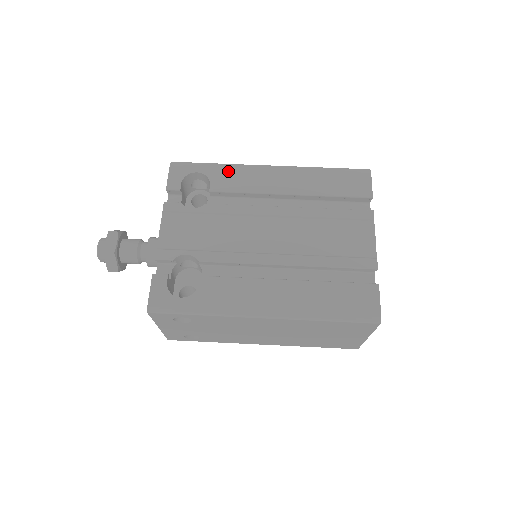
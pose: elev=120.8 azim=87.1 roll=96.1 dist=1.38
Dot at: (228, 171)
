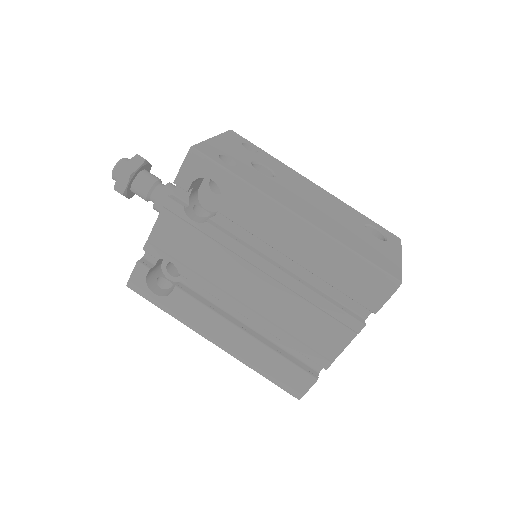
Dot at: (245, 198)
